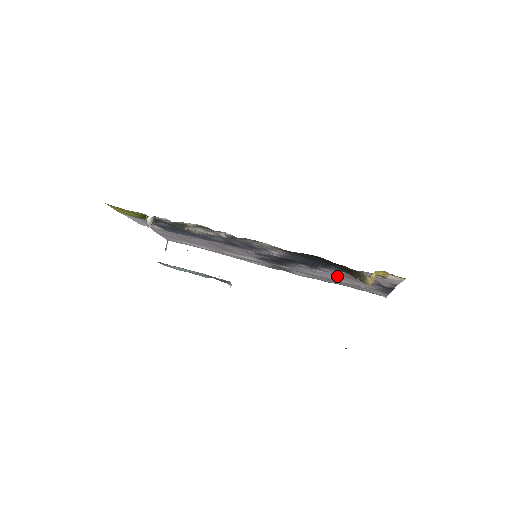
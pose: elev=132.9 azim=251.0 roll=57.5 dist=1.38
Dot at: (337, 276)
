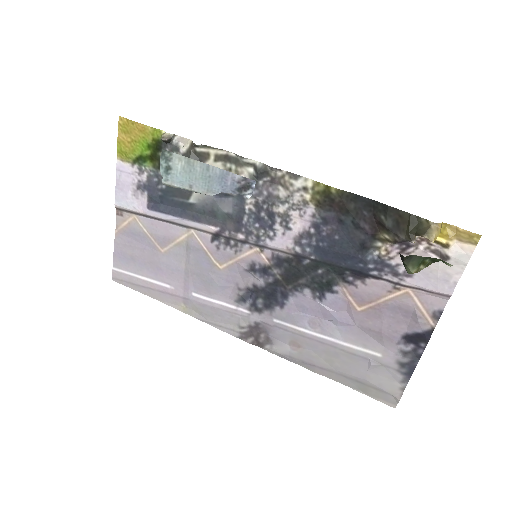
Dot at: (346, 328)
